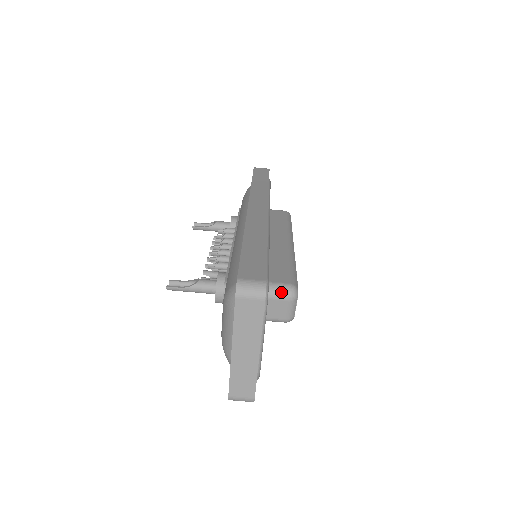
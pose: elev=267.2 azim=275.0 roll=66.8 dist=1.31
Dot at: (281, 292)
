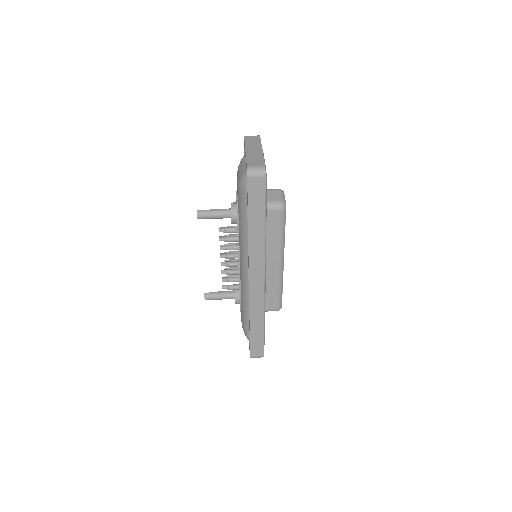
Dot at: (273, 189)
